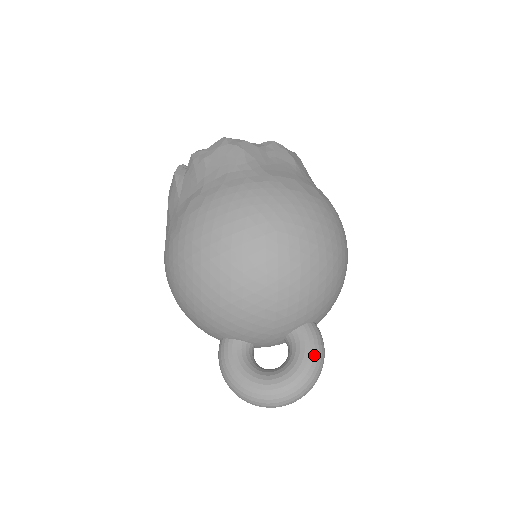
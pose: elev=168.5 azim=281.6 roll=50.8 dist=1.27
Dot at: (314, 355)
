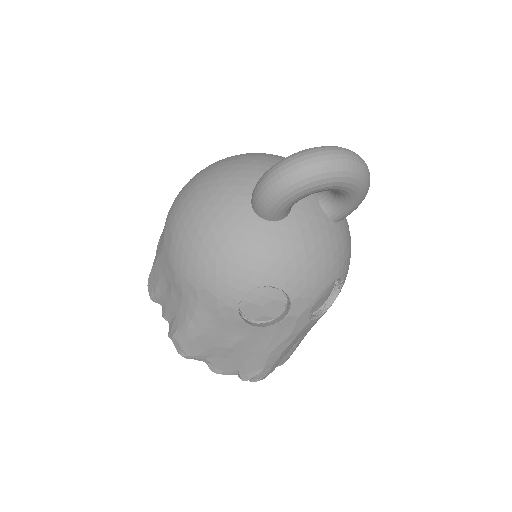
Dot at: occluded
